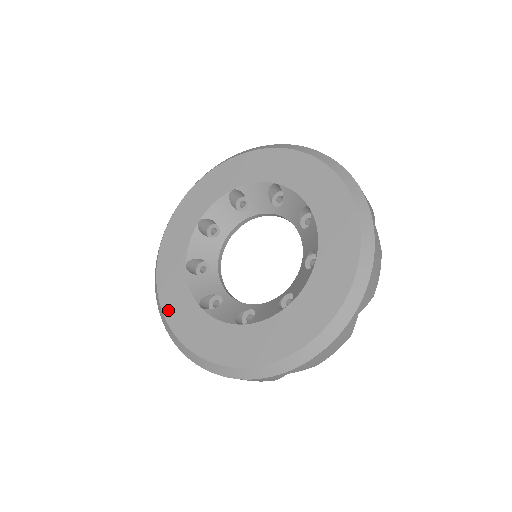
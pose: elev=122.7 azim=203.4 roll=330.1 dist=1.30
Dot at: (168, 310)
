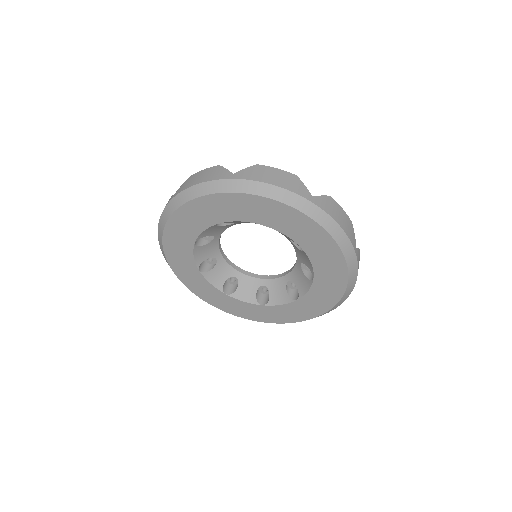
Dot at: (246, 316)
